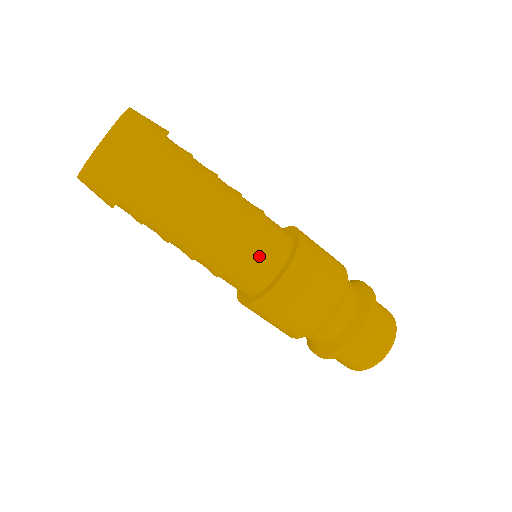
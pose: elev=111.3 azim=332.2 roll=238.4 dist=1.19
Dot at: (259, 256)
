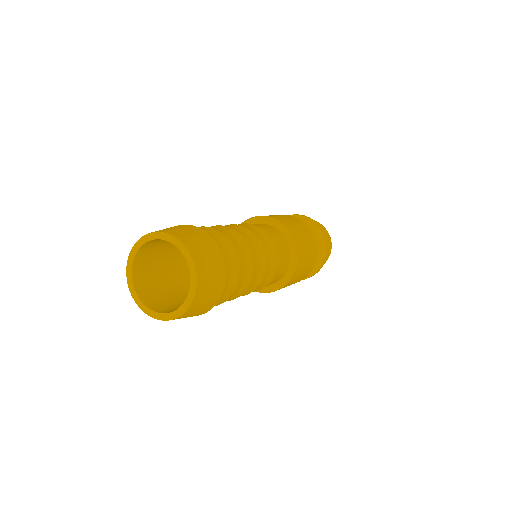
Dot at: (280, 266)
